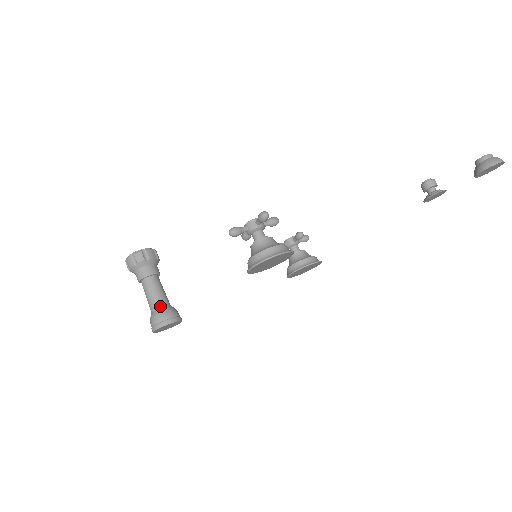
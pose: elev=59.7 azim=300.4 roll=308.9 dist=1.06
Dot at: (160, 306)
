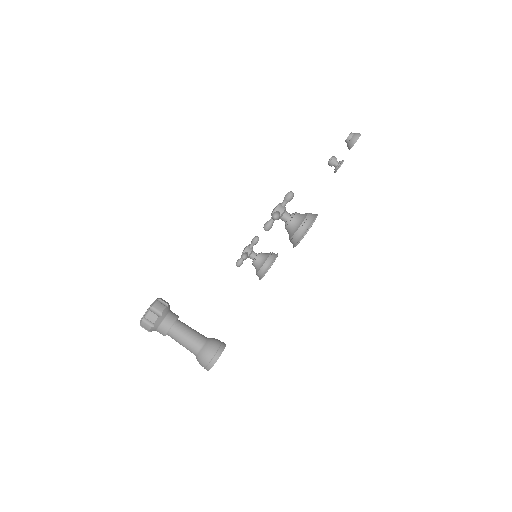
Dot at: (204, 340)
